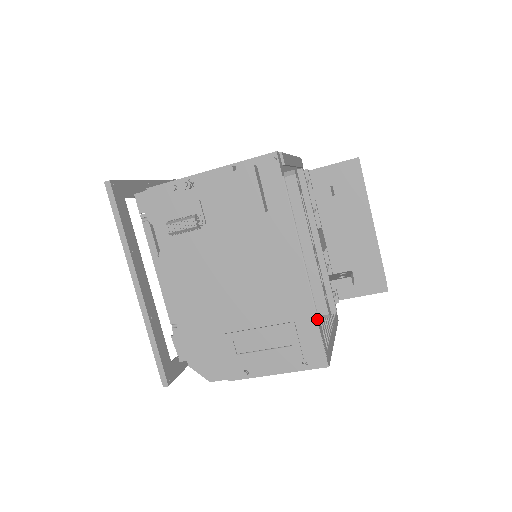
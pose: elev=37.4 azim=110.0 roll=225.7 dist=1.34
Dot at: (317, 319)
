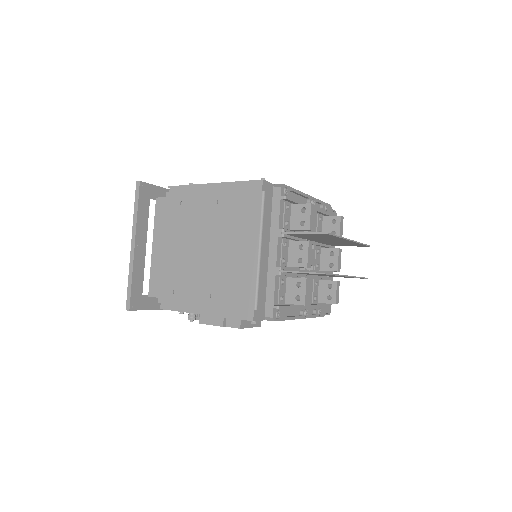
Dot at: occluded
